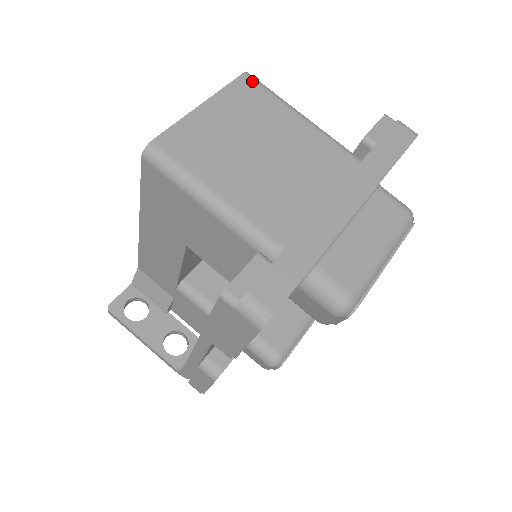
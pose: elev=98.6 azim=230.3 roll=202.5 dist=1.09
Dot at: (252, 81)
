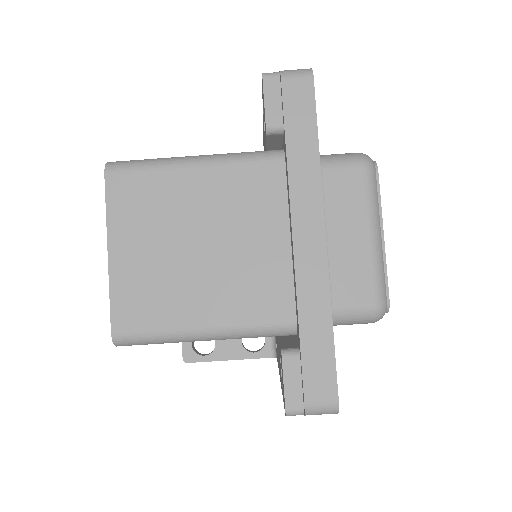
Dot at: (120, 174)
